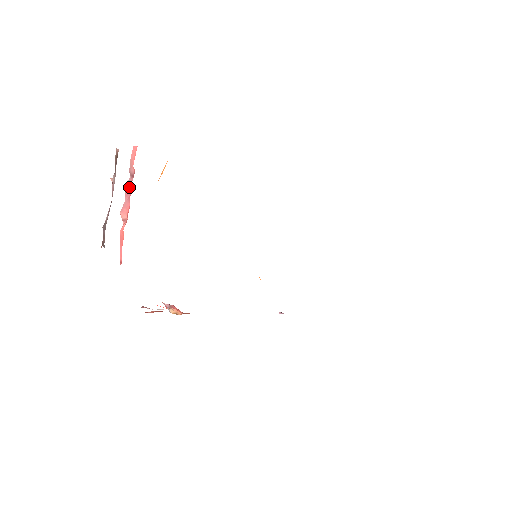
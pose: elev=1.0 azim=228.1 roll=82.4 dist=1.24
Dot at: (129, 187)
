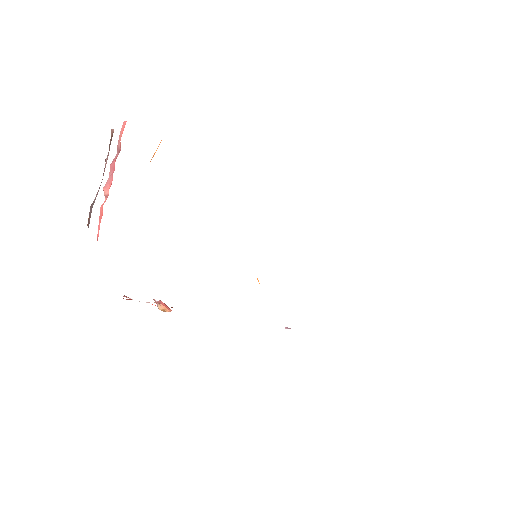
Dot at: (114, 162)
